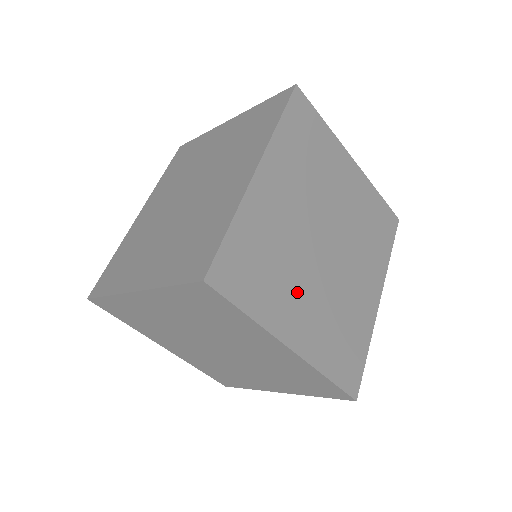
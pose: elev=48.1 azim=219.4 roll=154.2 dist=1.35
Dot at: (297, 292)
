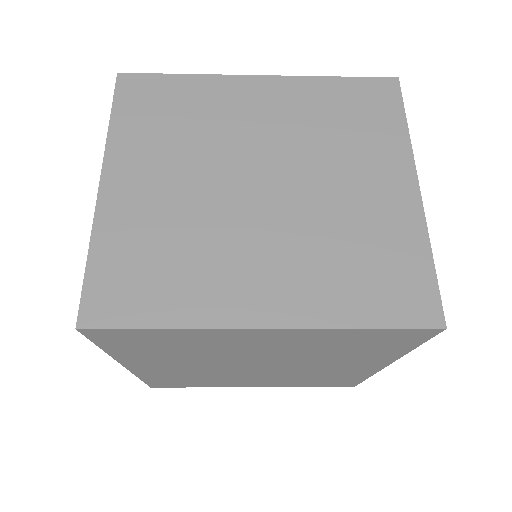
Dot at: (239, 380)
